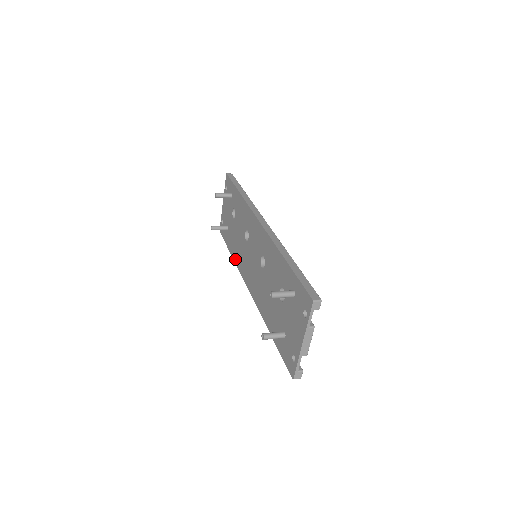
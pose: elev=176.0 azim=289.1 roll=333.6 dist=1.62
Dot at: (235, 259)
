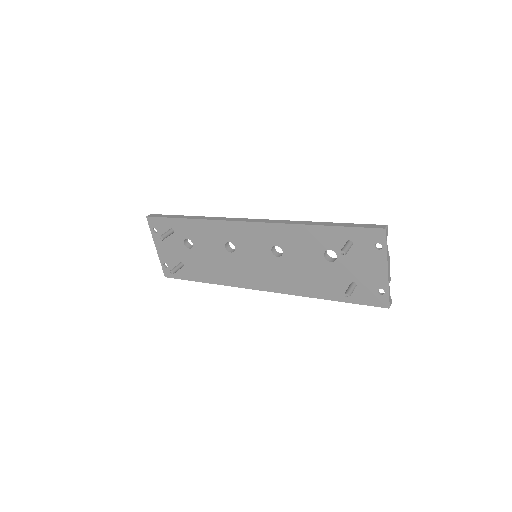
Dot at: (218, 281)
